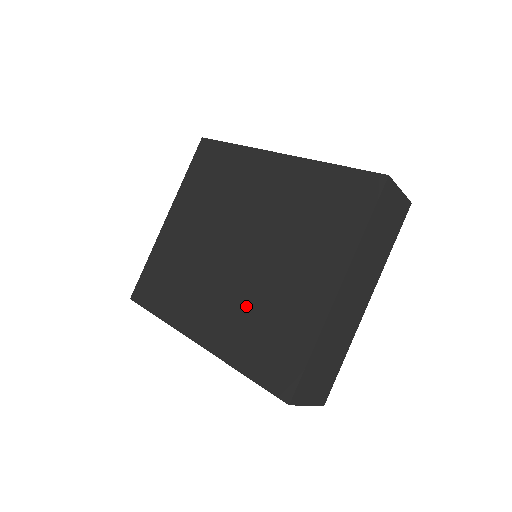
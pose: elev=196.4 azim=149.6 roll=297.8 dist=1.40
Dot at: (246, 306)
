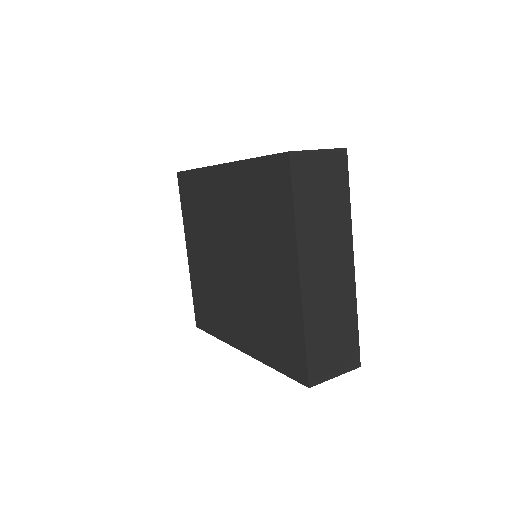
Dot at: (254, 311)
